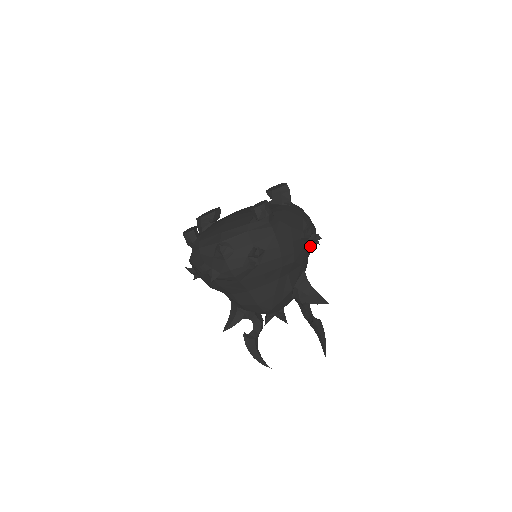
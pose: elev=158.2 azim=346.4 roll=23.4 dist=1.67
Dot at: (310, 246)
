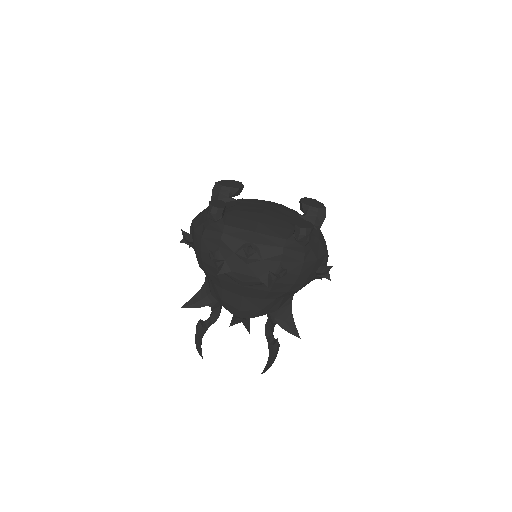
Dot at: (314, 278)
